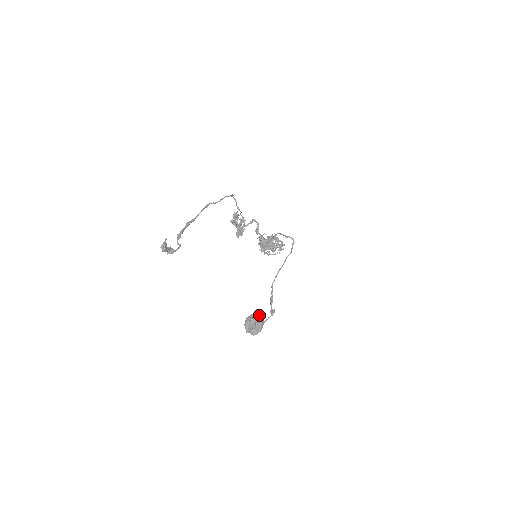
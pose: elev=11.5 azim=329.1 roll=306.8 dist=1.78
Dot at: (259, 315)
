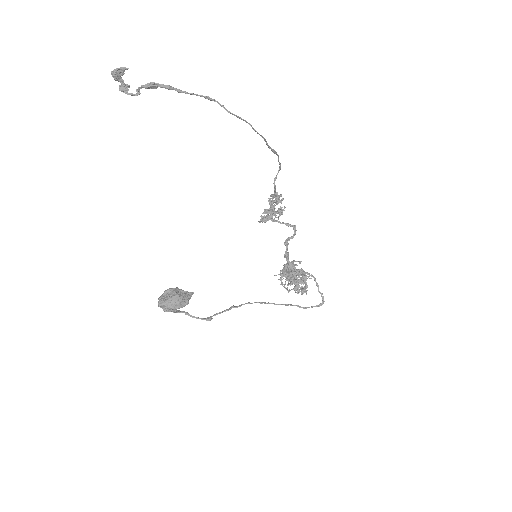
Dot at: (185, 296)
